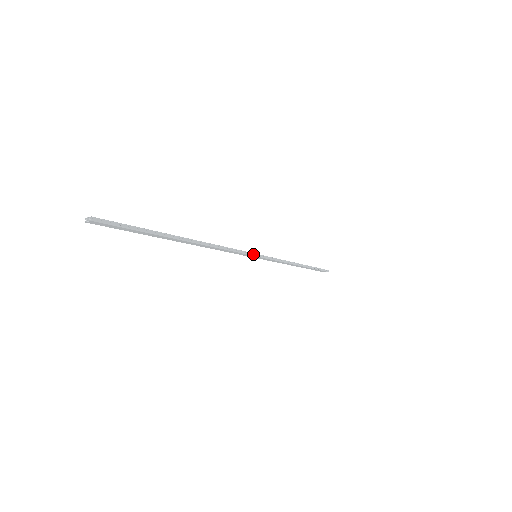
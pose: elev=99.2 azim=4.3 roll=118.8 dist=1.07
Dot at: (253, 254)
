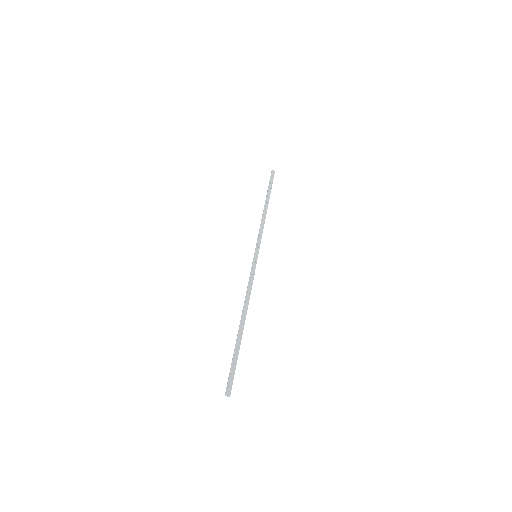
Dot at: (256, 260)
